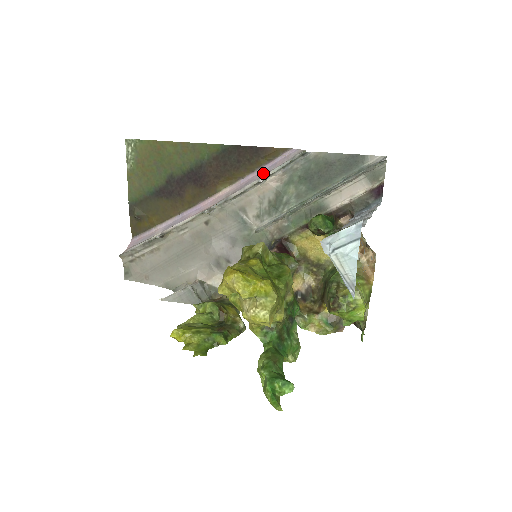
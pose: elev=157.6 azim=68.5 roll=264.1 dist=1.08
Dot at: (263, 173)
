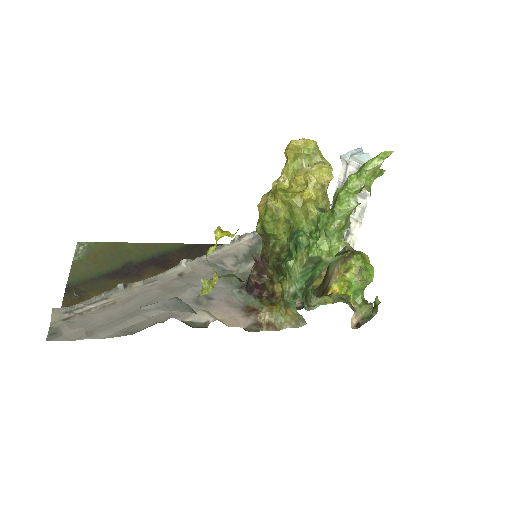
Dot at: occluded
